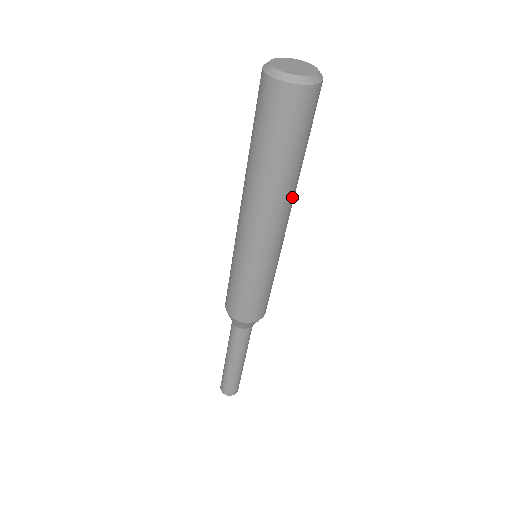
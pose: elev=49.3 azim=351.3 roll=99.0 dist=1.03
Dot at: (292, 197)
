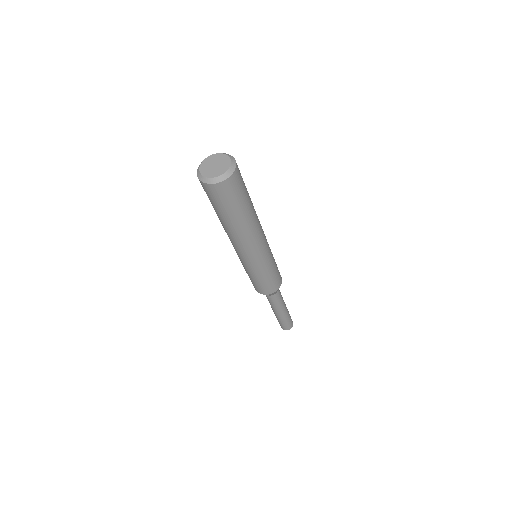
Dot at: (254, 228)
